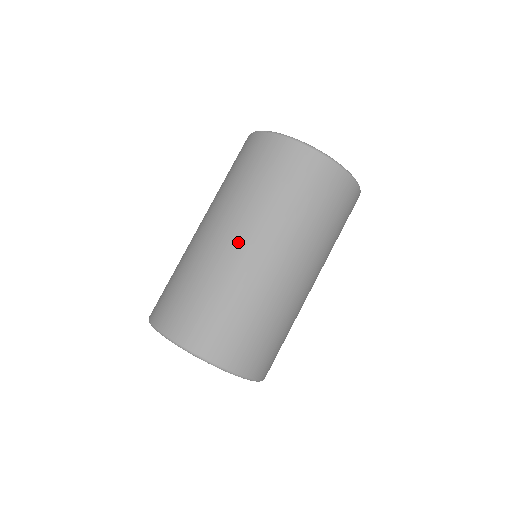
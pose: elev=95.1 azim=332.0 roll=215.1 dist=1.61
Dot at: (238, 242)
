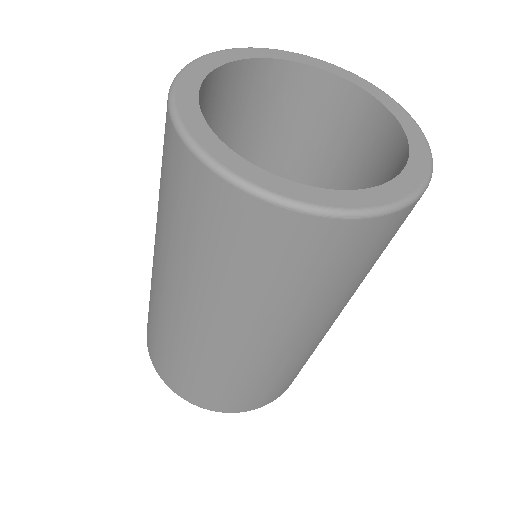
Dot at: (158, 277)
